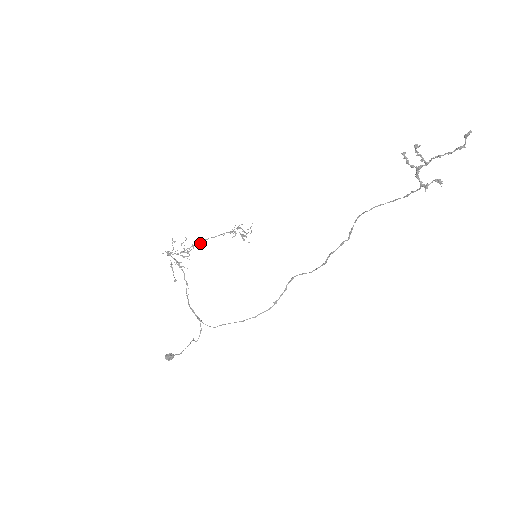
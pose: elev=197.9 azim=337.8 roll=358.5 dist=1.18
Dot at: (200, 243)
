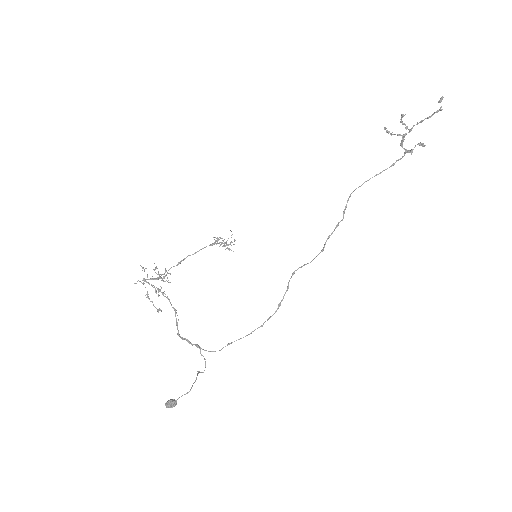
Dot at: (179, 263)
